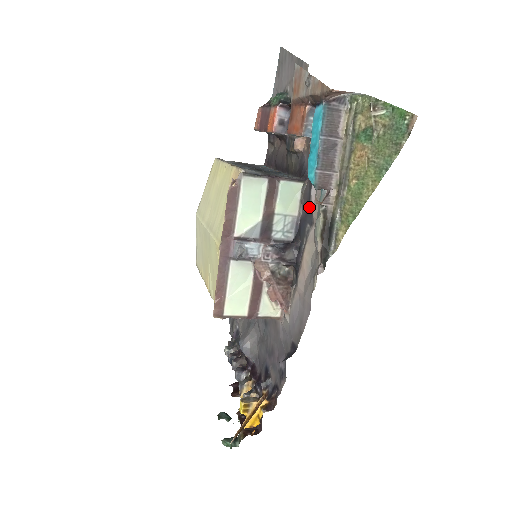
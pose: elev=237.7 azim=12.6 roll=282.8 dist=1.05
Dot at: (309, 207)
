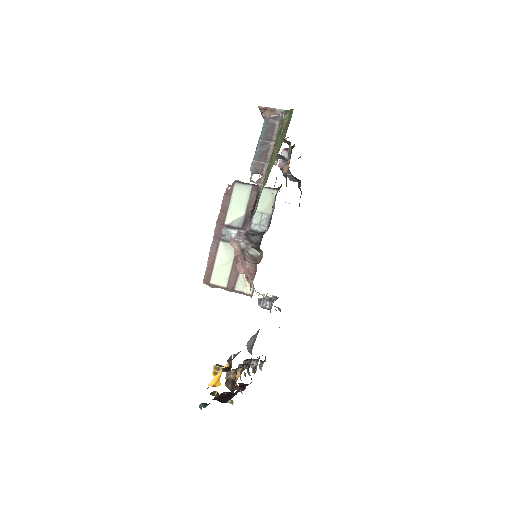
Dot at: occluded
